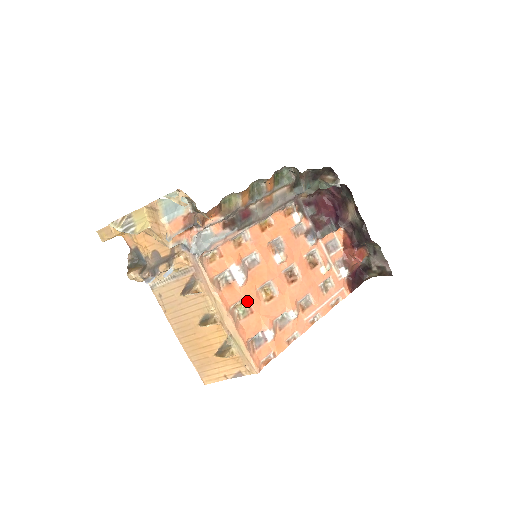
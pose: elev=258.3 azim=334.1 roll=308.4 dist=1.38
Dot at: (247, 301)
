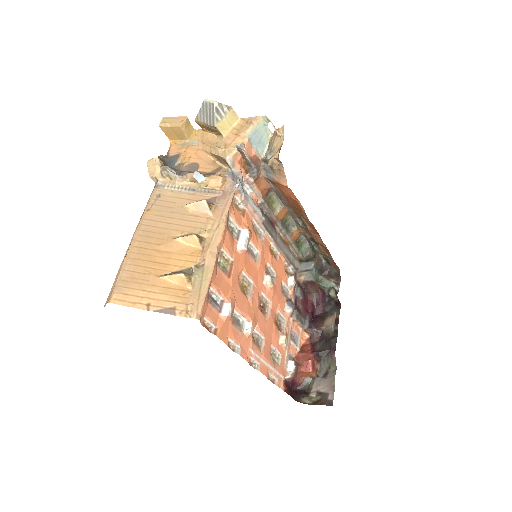
Dot at: (233, 265)
